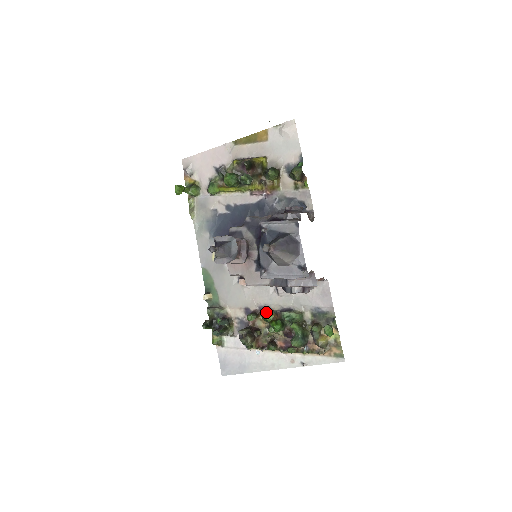
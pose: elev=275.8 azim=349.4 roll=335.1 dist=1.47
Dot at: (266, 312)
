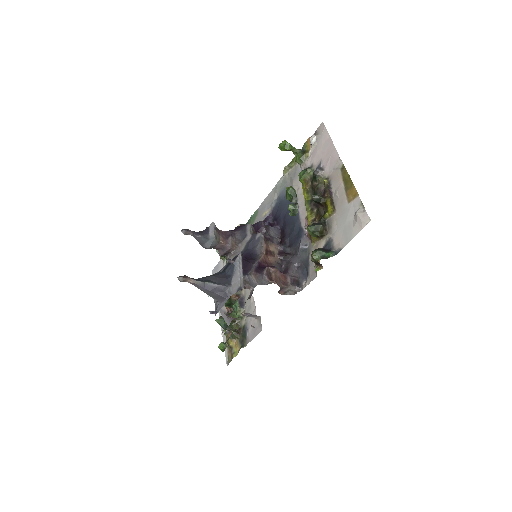
Dot at: occluded
